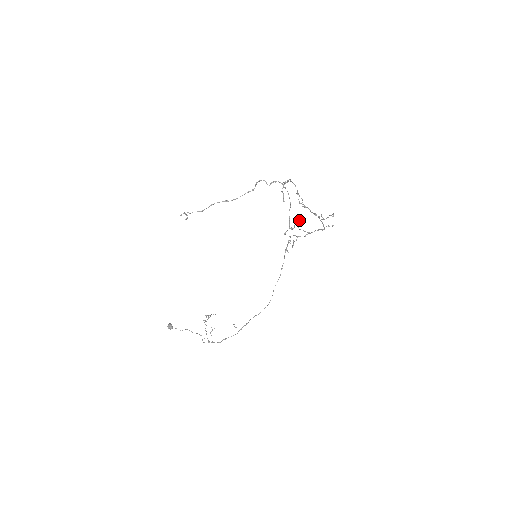
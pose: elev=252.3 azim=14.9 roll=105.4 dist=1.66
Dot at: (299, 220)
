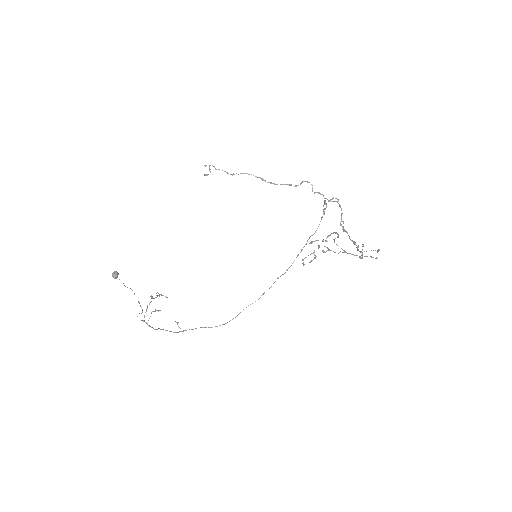
Dot at: (337, 236)
